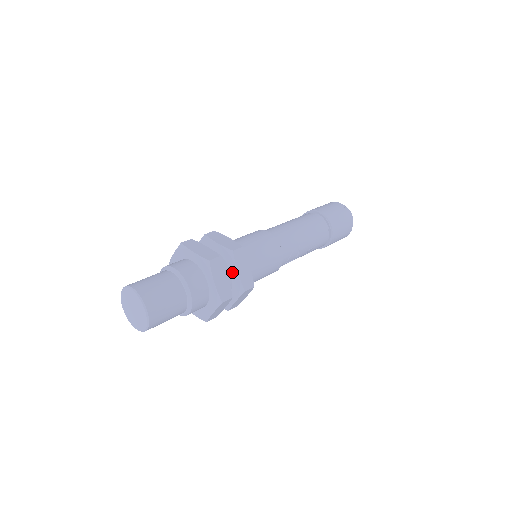
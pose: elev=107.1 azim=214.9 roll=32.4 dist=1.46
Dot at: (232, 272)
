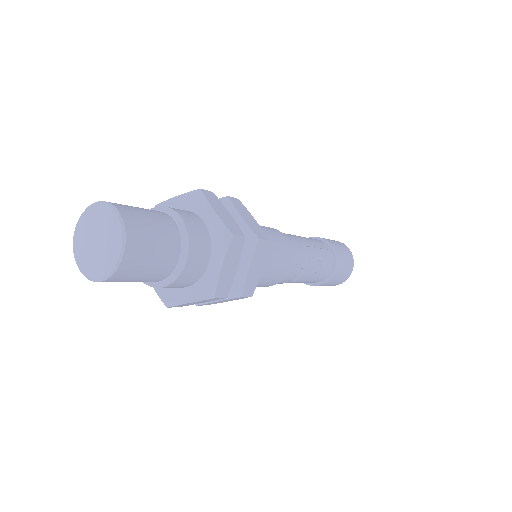
Dot at: occluded
